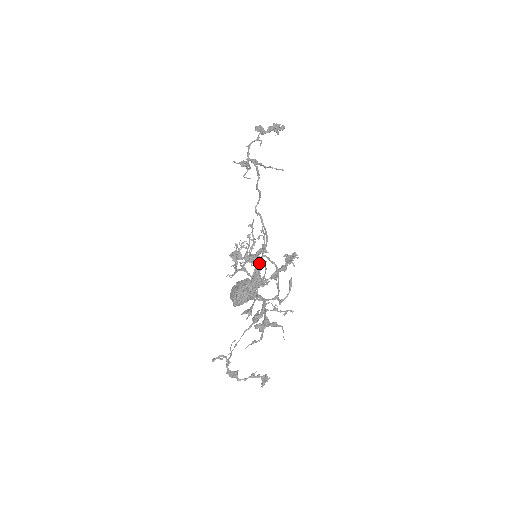
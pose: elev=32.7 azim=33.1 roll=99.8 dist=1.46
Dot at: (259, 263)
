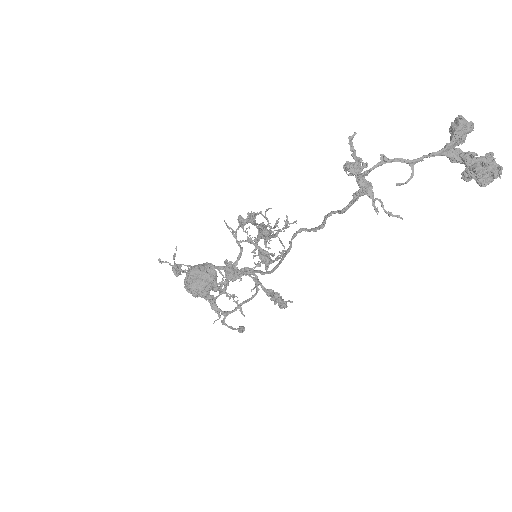
Dot at: (244, 274)
